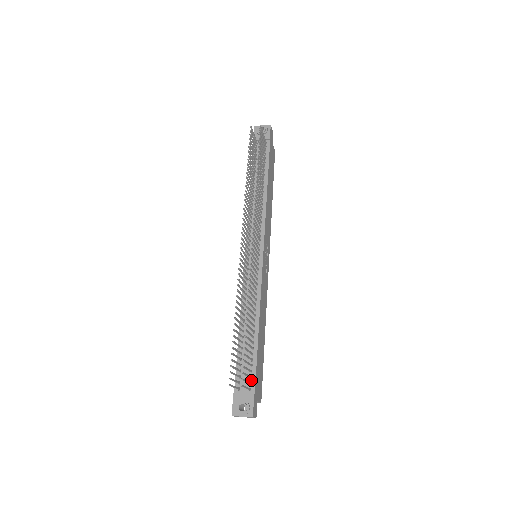
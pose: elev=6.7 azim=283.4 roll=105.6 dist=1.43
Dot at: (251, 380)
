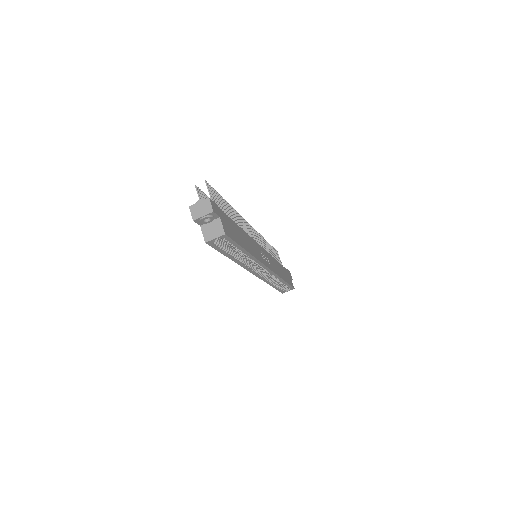
Dot at: occluded
